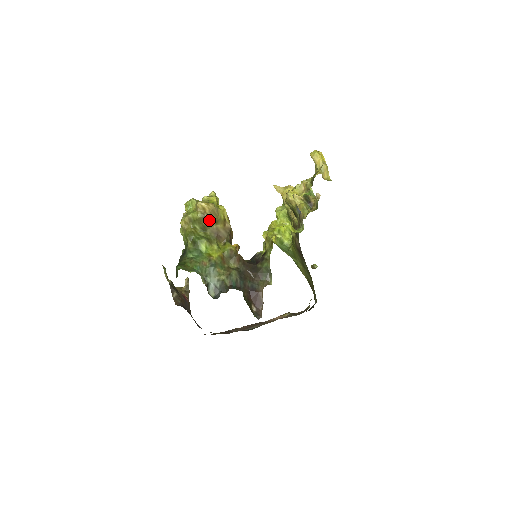
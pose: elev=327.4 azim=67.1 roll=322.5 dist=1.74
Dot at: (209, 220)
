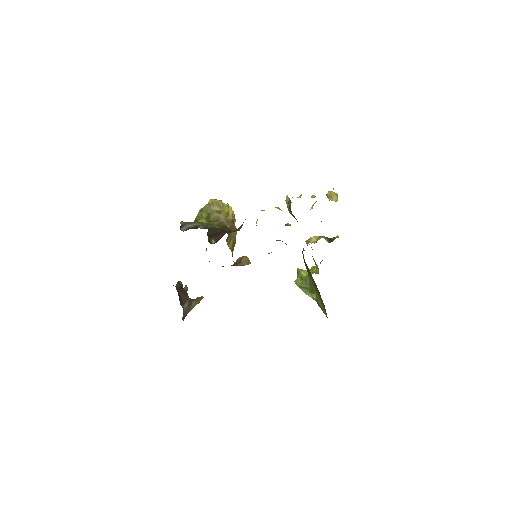
Dot at: (214, 209)
